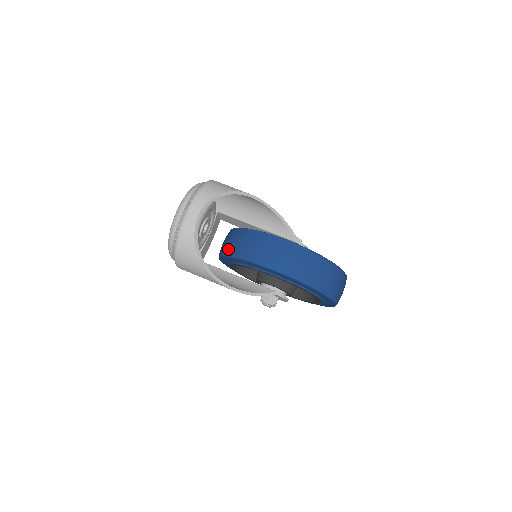
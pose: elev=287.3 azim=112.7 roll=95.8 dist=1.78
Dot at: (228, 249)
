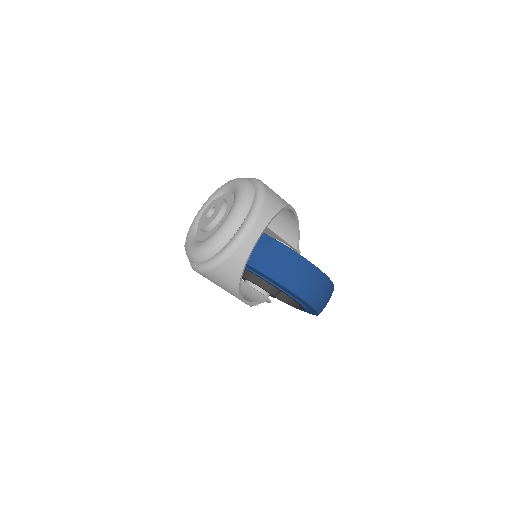
Dot at: occluded
